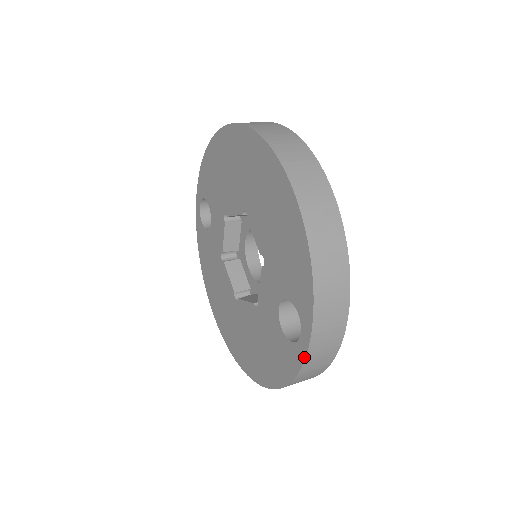
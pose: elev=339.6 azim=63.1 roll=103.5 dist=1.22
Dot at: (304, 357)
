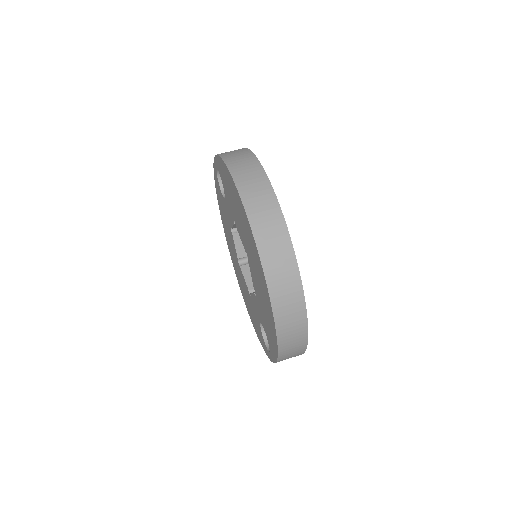
Dot at: (269, 358)
